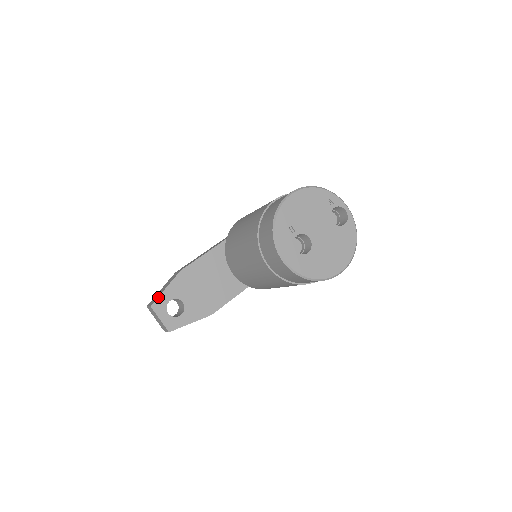
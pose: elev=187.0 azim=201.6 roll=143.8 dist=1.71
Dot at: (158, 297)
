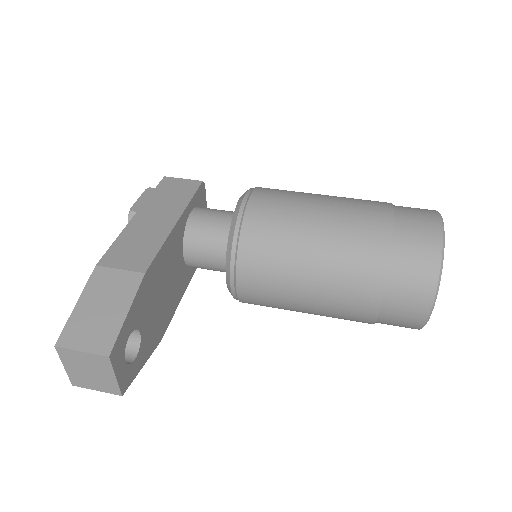
Dot at: (118, 334)
